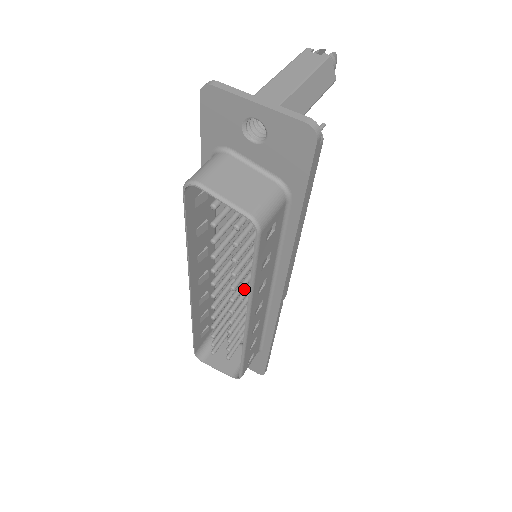
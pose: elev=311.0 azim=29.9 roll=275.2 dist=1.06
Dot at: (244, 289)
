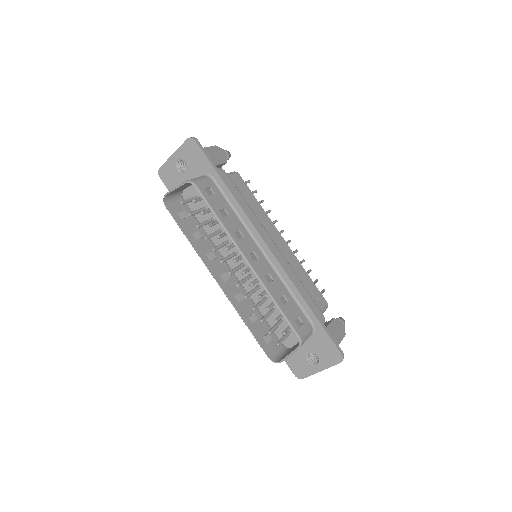
Dot at: occluded
